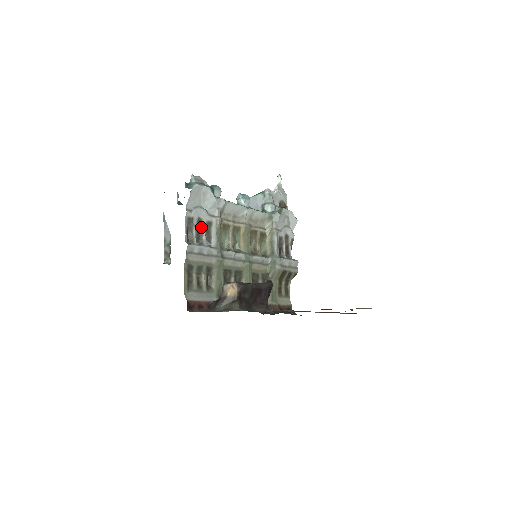
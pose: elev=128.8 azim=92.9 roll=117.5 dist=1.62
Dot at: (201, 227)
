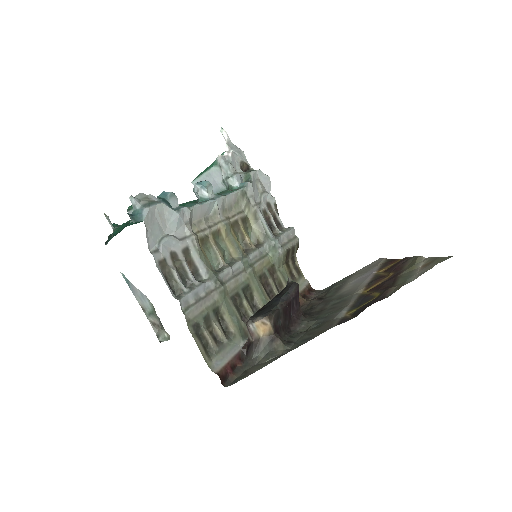
Dot at: (179, 263)
